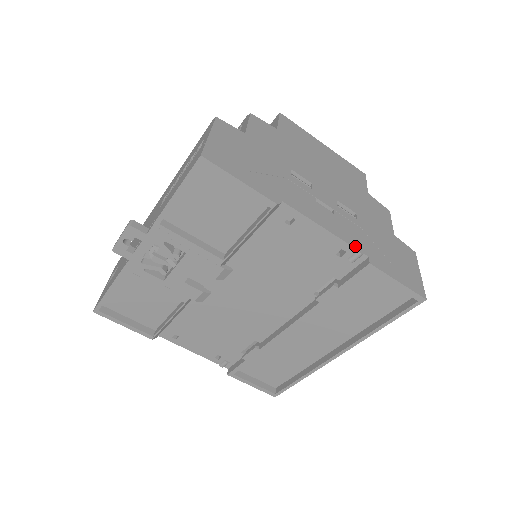
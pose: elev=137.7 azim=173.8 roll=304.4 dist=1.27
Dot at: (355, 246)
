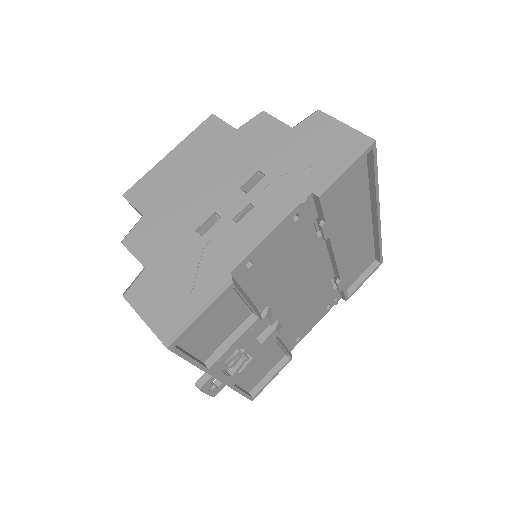
Dot at: (296, 204)
